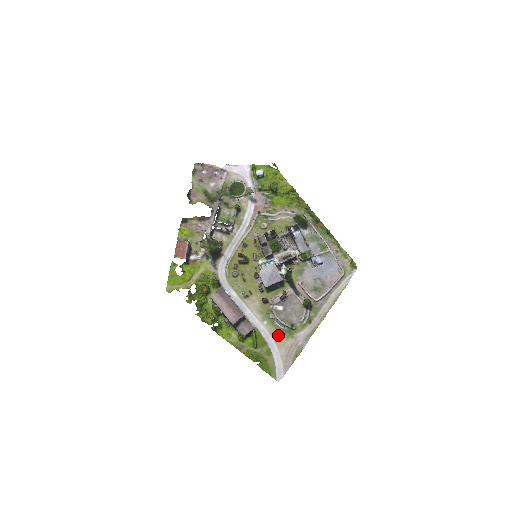
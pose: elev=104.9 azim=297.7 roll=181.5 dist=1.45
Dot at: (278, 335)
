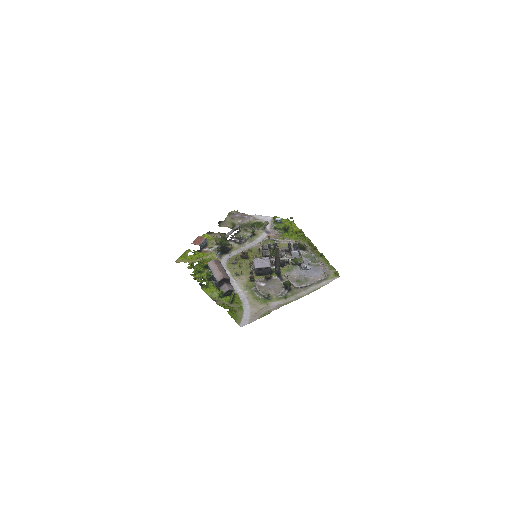
Dot at: (254, 300)
